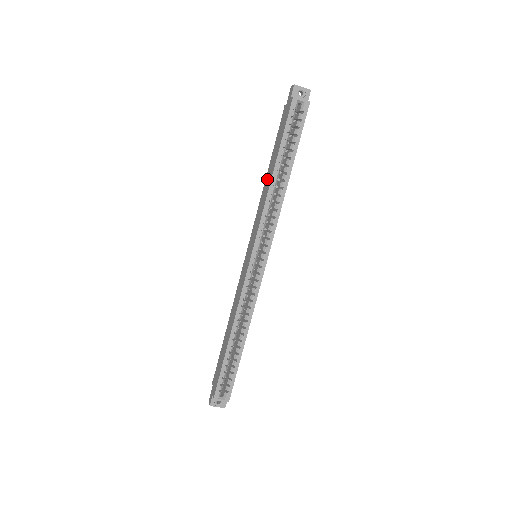
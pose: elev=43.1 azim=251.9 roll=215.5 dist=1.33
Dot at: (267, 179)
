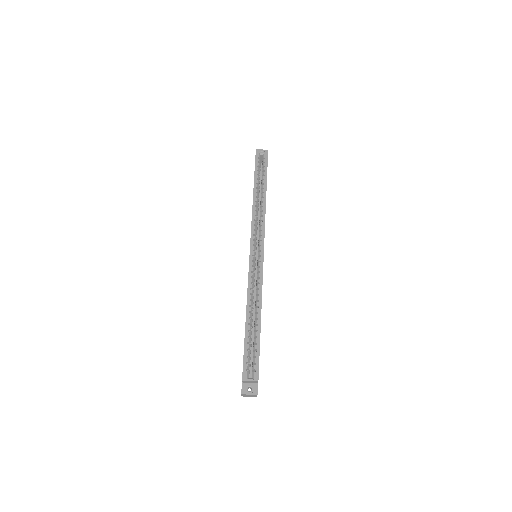
Dot at: occluded
